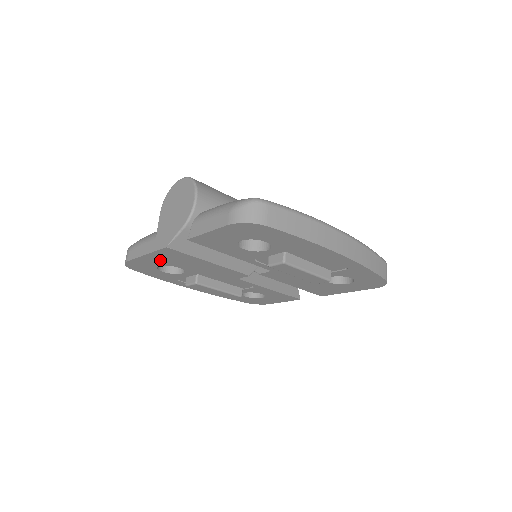
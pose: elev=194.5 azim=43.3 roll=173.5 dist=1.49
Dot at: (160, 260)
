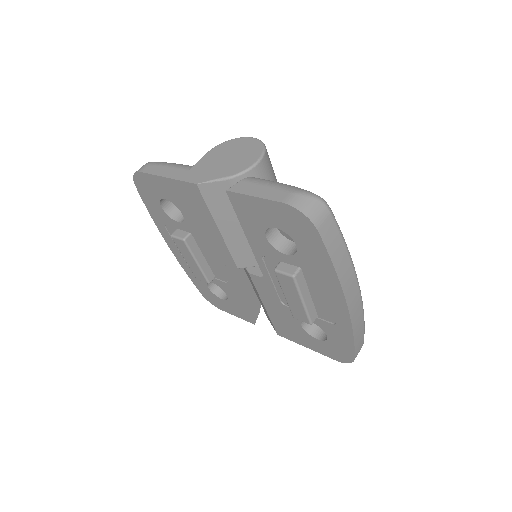
Dot at: (174, 193)
